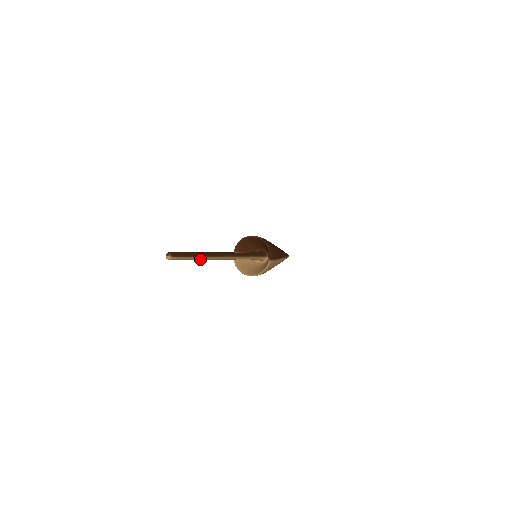
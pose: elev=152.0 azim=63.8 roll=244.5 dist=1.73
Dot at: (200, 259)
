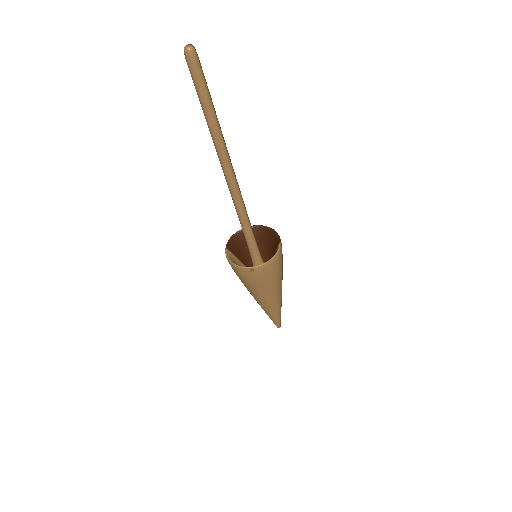
Dot at: (215, 124)
